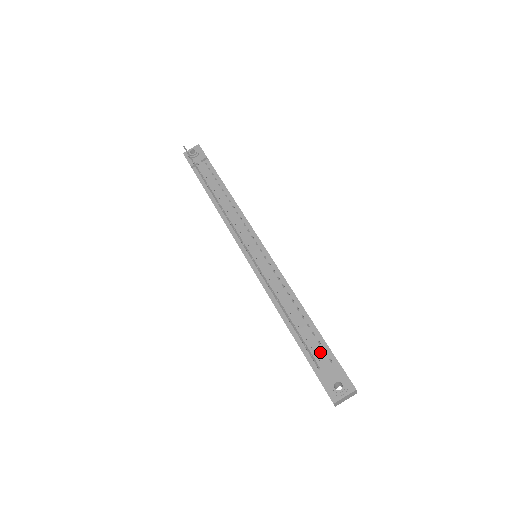
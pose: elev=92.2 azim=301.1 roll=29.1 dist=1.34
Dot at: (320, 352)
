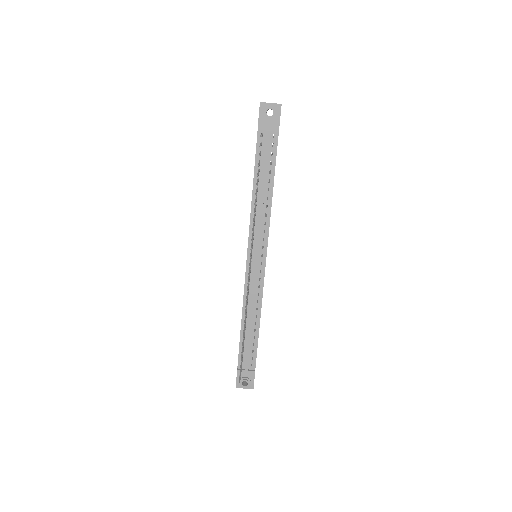
Dot at: (249, 357)
